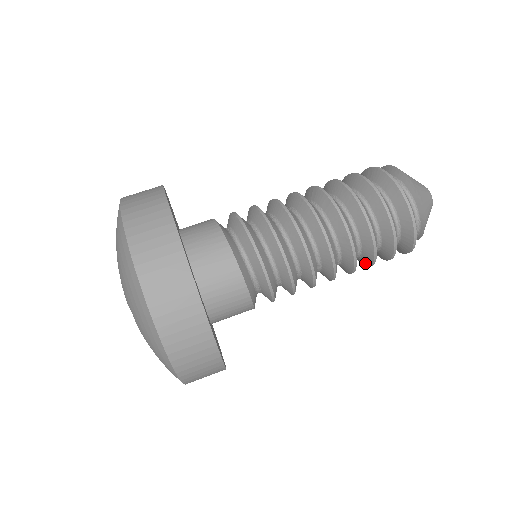
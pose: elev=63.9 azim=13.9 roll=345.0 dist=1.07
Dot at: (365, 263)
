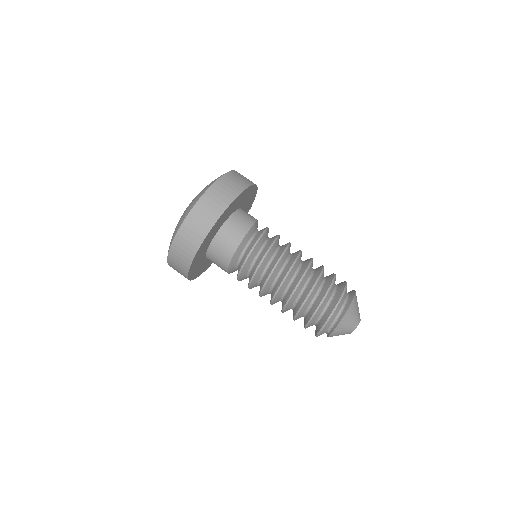
Dot at: occluded
